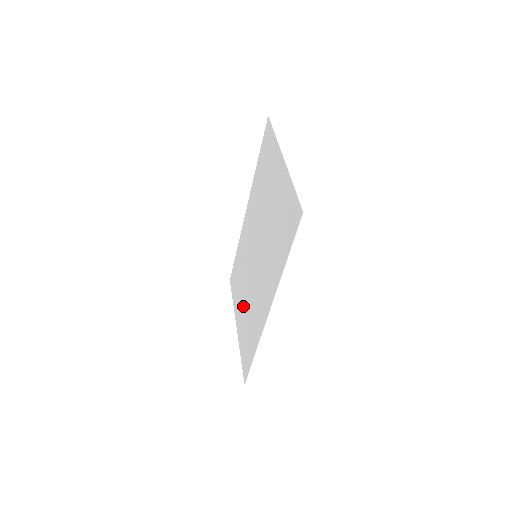
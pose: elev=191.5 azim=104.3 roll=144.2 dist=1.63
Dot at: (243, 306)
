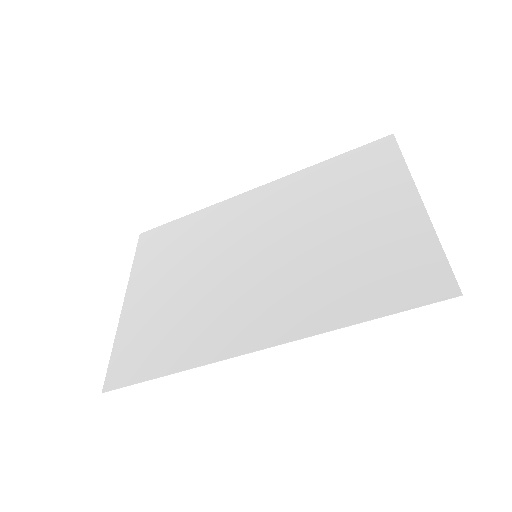
Dot at: (169, 290)
